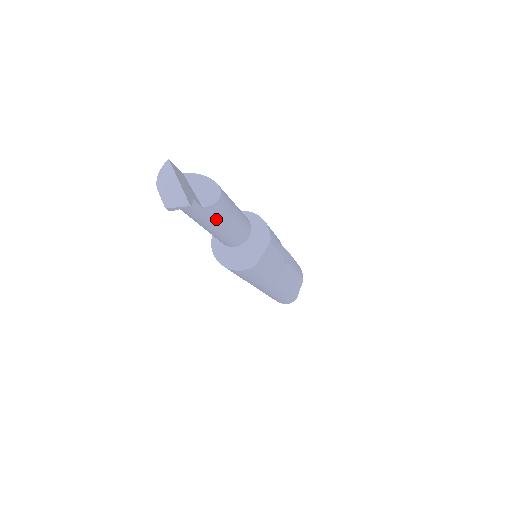
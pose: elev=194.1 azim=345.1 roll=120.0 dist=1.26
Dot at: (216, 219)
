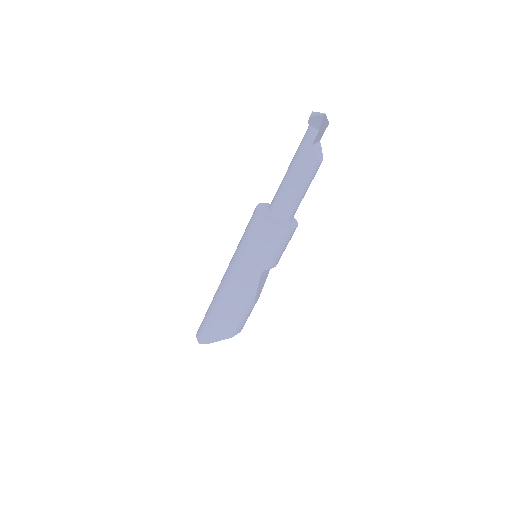
Dot at: (302, 166)
